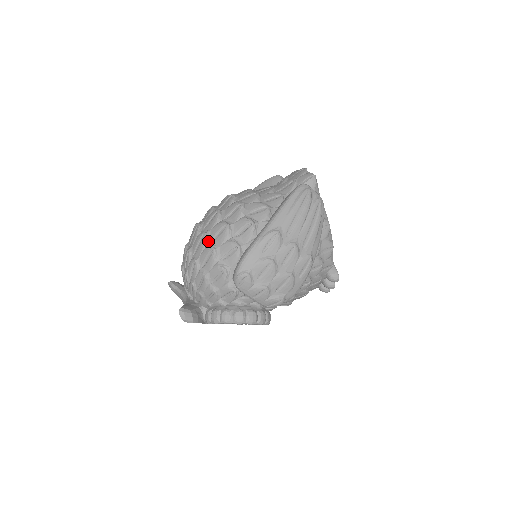
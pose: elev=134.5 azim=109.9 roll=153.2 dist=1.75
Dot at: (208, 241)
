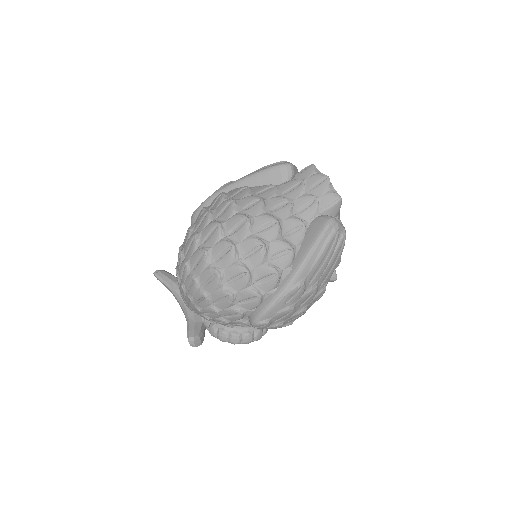
Dot at: (223, 282)
